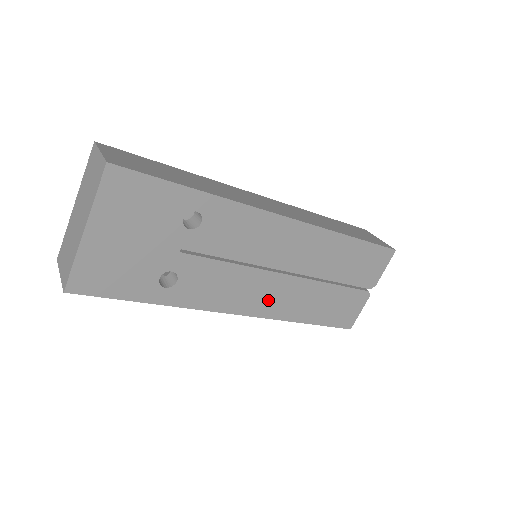
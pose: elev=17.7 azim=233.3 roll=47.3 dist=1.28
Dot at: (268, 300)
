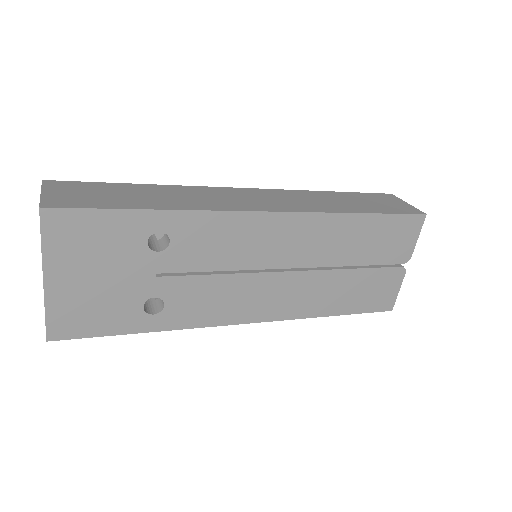
Dot at: (278, 302)
